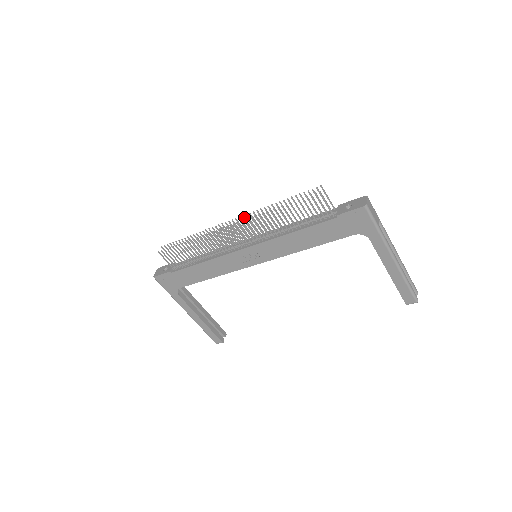
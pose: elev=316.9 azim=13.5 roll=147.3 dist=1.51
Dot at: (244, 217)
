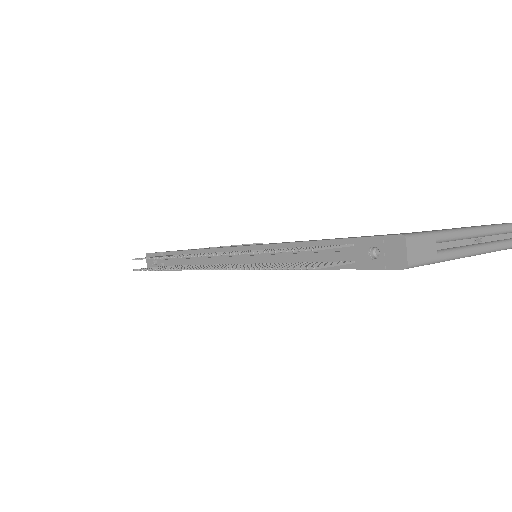
Dot at: (212, 254)
